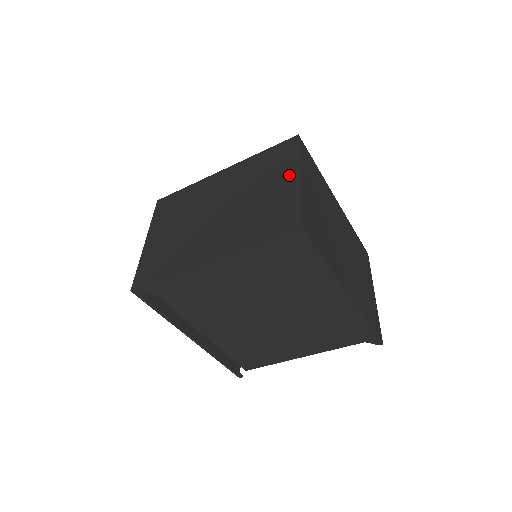
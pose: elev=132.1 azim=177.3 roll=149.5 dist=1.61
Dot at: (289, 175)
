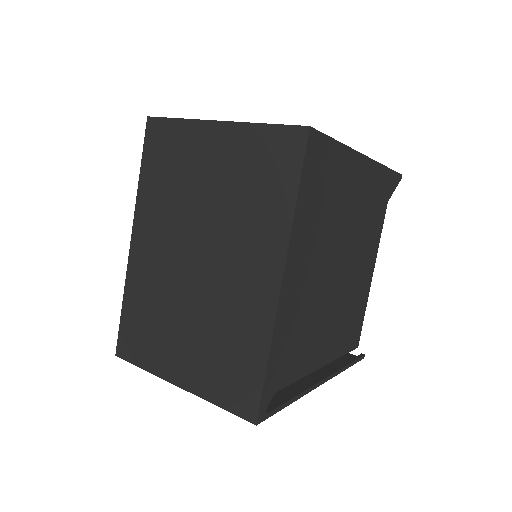
Dot at: (207, 136)
